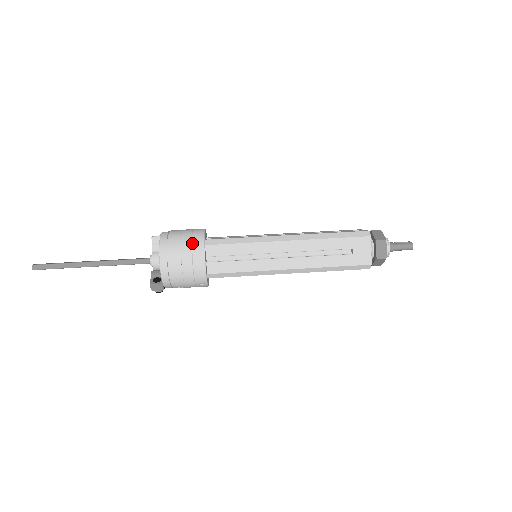
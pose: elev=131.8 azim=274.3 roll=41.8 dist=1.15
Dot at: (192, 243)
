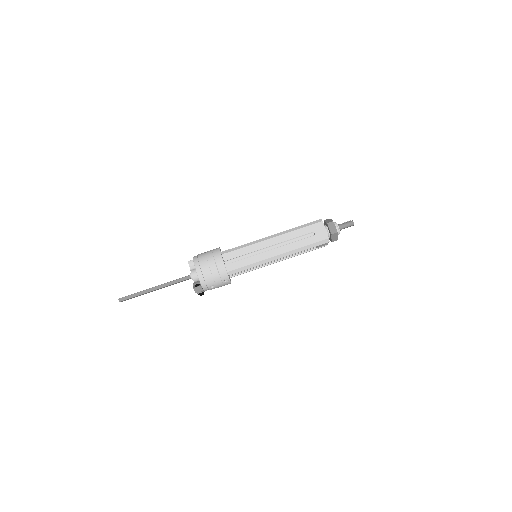
Dot at: (213, 254)
